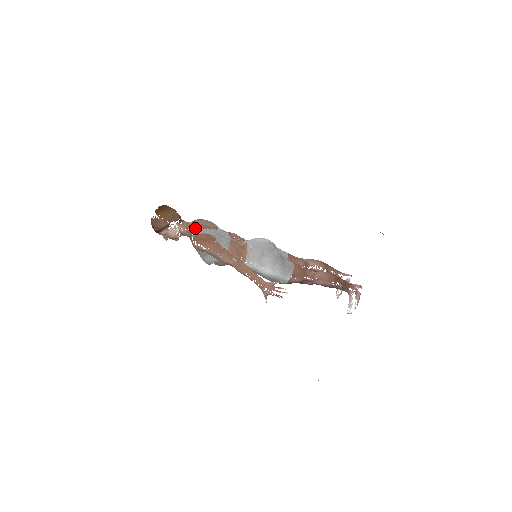
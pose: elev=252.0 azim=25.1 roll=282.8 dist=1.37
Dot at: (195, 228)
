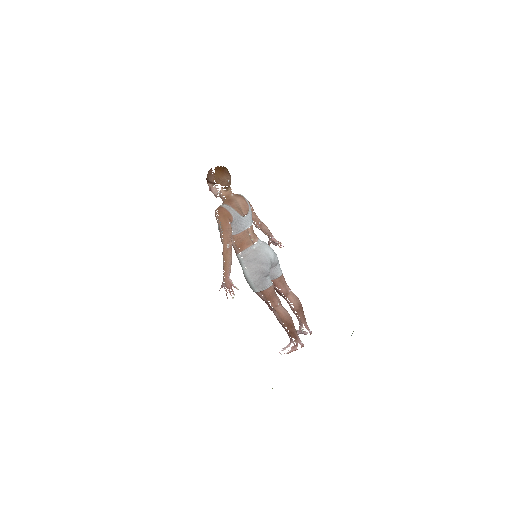
Dot at: (228, 202)
